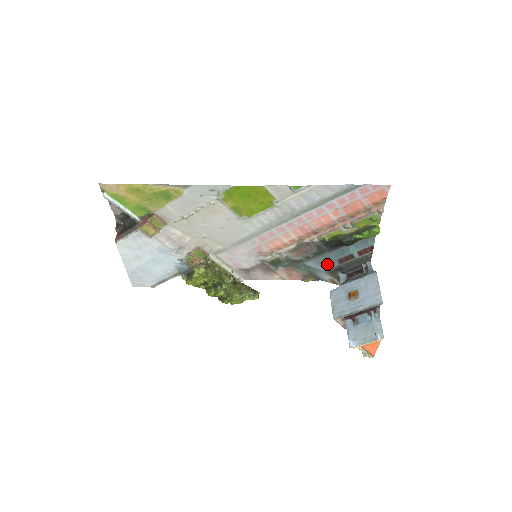
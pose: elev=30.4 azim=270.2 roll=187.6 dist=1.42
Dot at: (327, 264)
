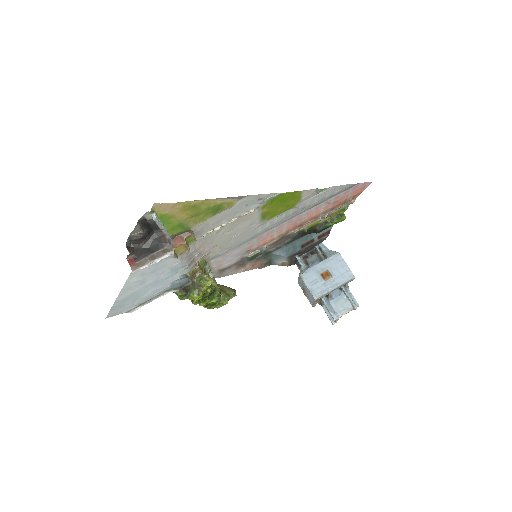
Dot at: (291, 250)
